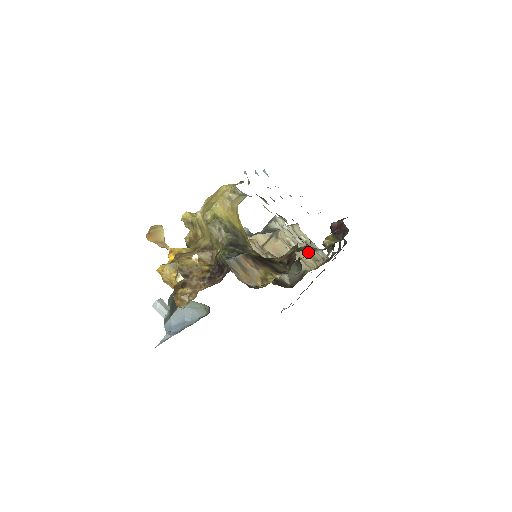
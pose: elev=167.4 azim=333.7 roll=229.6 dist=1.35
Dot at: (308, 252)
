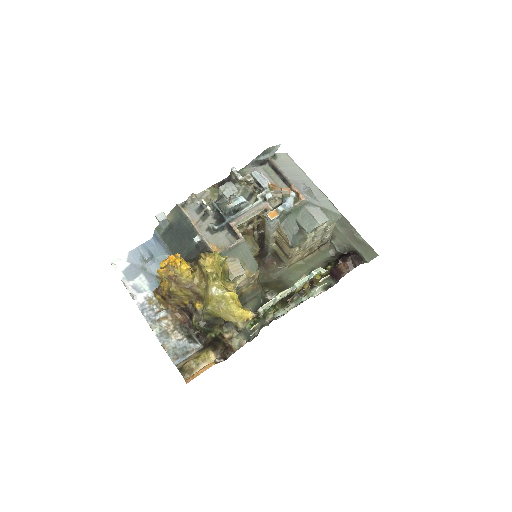
Dot at: occluded
